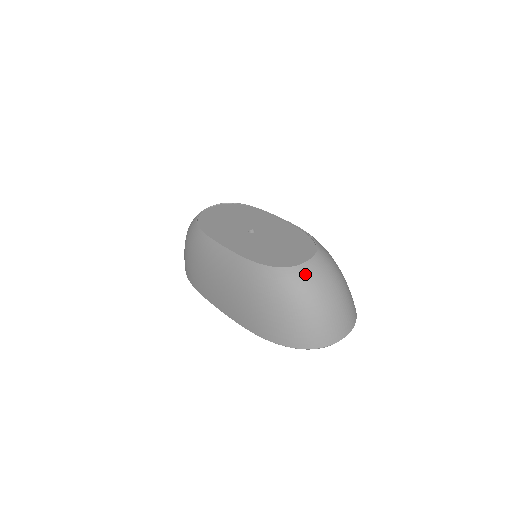
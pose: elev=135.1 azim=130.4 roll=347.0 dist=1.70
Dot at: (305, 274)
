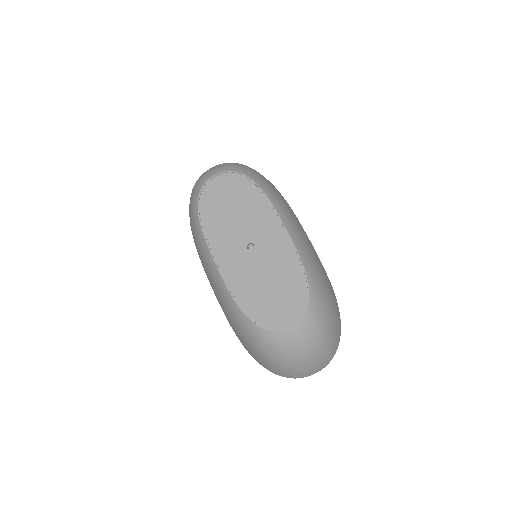
Dot at: (283, 341)
